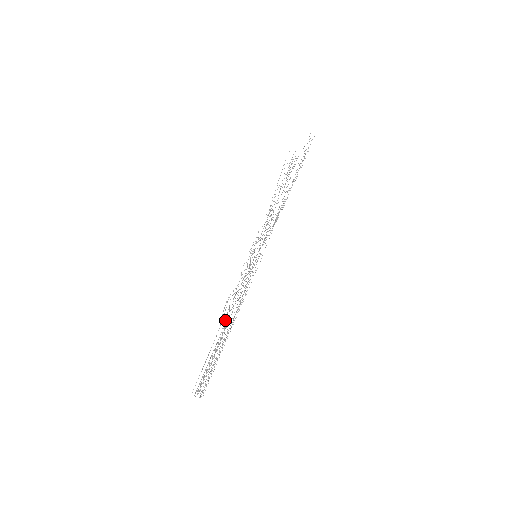
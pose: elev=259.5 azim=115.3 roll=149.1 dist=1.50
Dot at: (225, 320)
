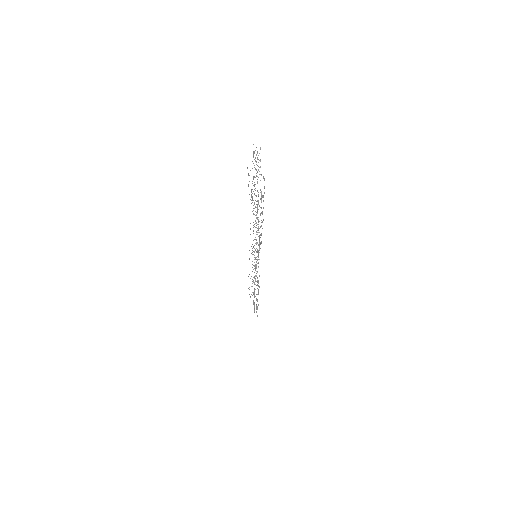
Dot at: occluded
